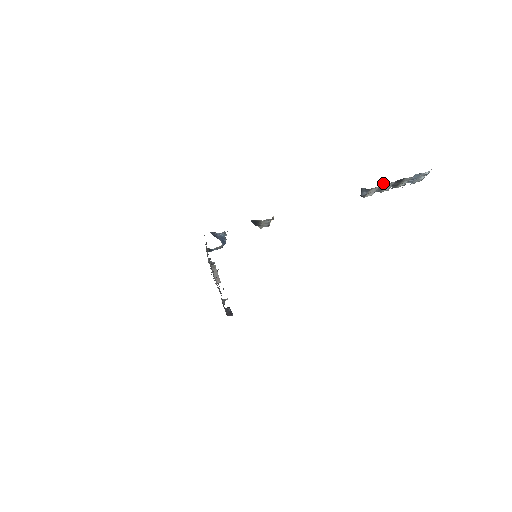
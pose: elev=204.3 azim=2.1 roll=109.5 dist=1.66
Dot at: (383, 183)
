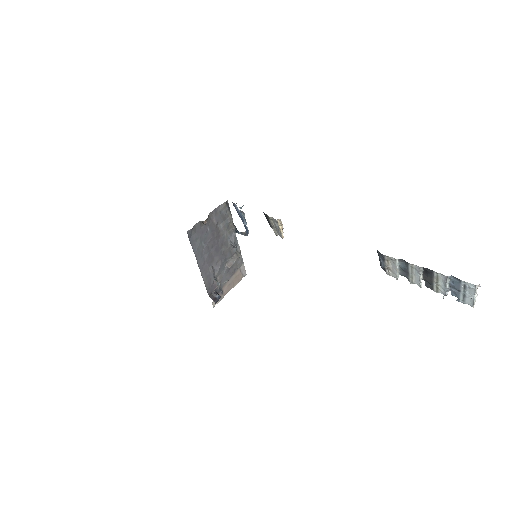
Dot at: occluded
